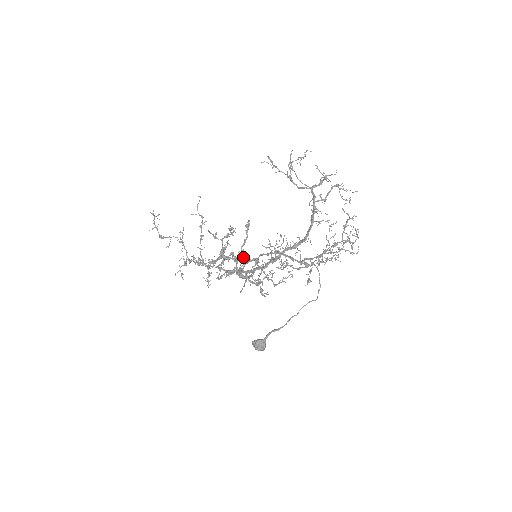
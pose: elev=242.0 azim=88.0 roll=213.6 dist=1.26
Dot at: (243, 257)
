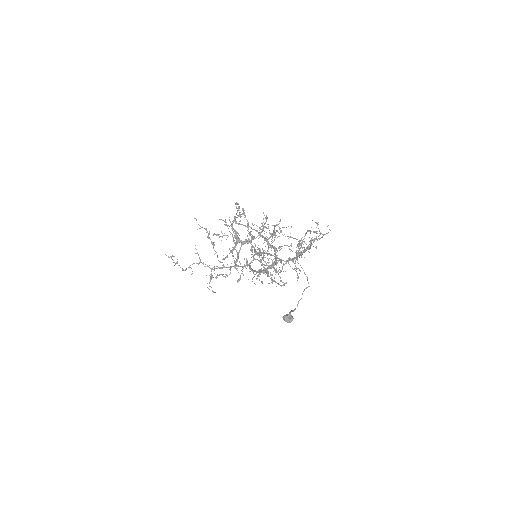
Dot at: occluded
